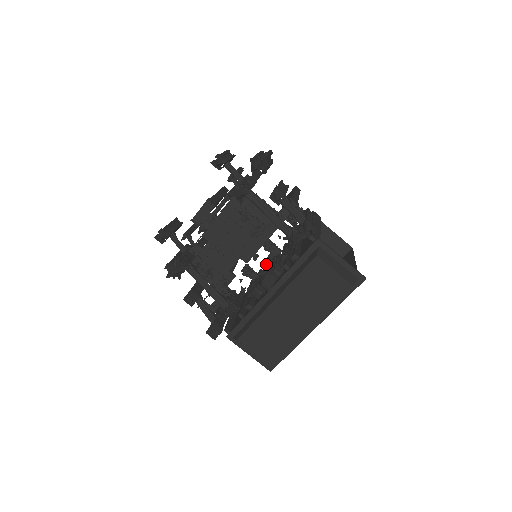
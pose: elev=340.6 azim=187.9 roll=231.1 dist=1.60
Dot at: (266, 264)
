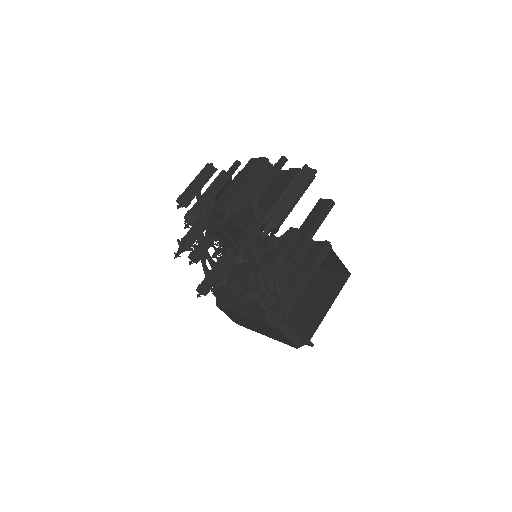
Dot at: occluded
